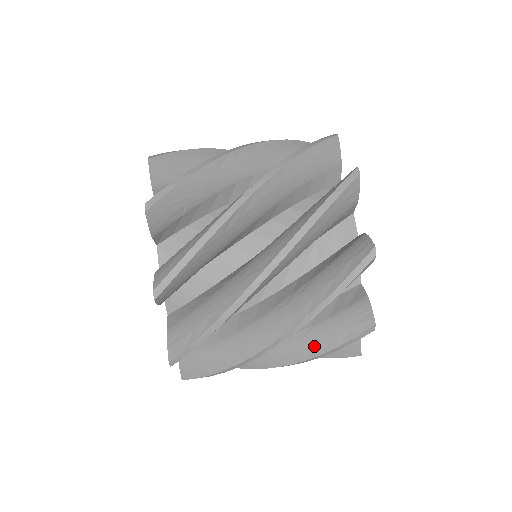
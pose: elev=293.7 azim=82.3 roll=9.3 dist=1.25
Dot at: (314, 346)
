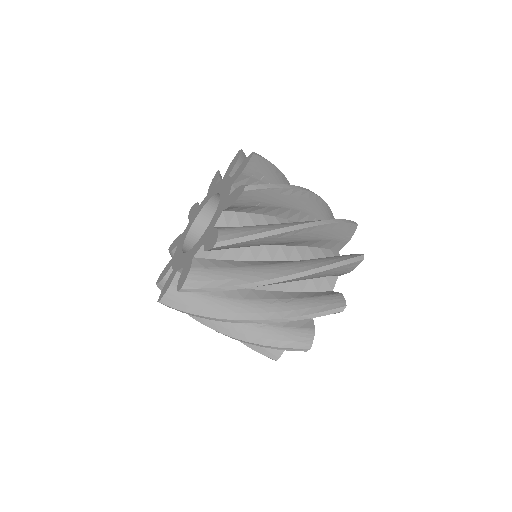
Dot at: occluded
